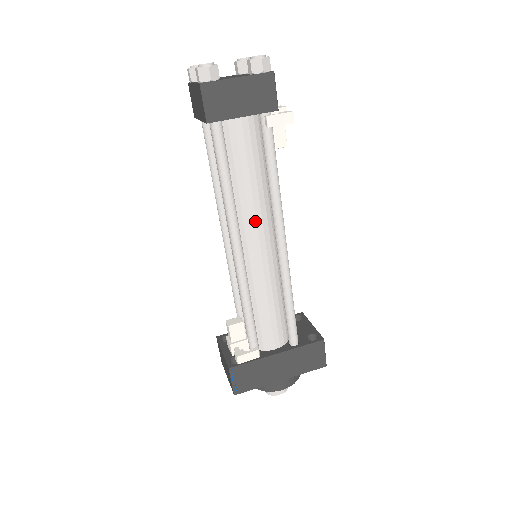
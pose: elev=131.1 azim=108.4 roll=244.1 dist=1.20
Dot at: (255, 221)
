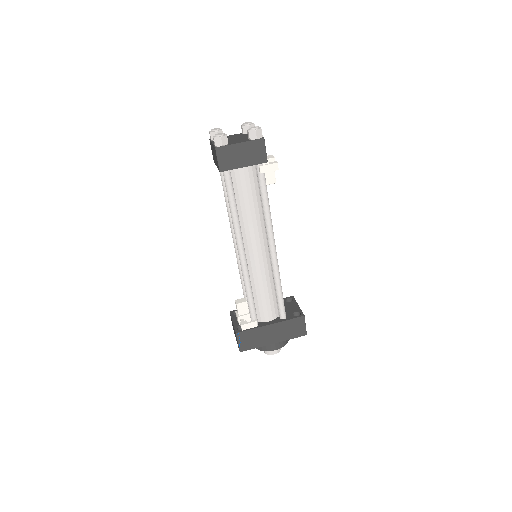
Dot at: (253, 233)
